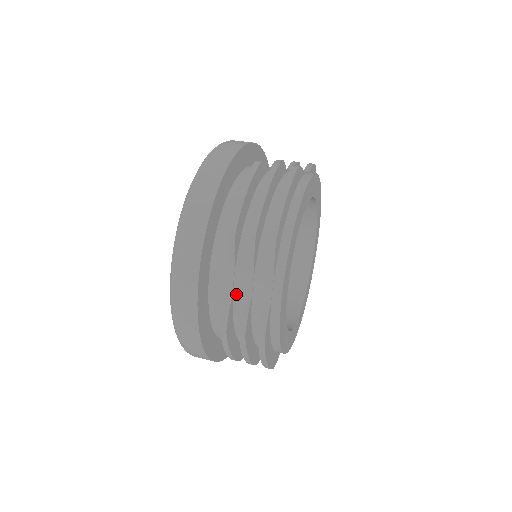
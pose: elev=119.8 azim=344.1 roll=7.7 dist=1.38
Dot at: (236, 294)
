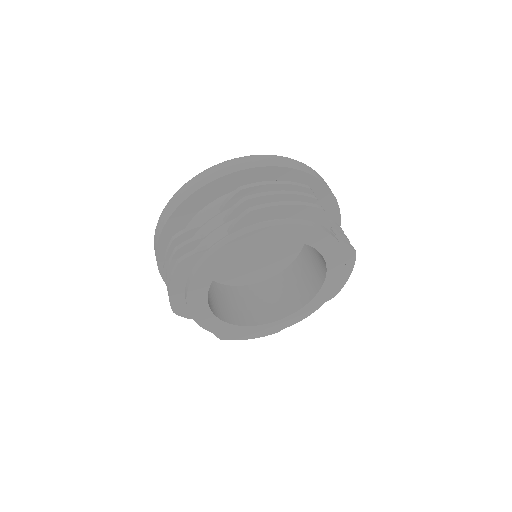
Dot at: (203, 228)
